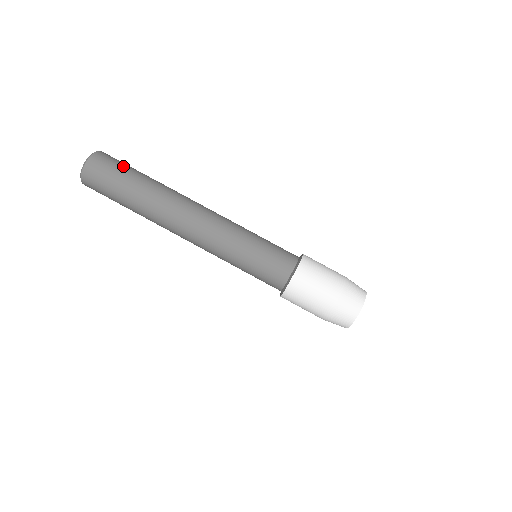
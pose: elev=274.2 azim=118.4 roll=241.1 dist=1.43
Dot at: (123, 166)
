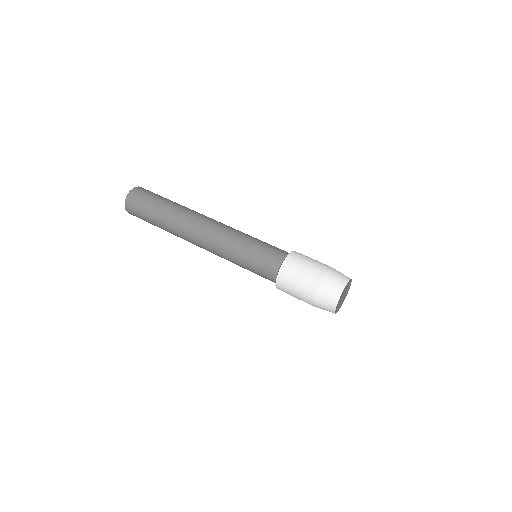
Dot at: occluded
